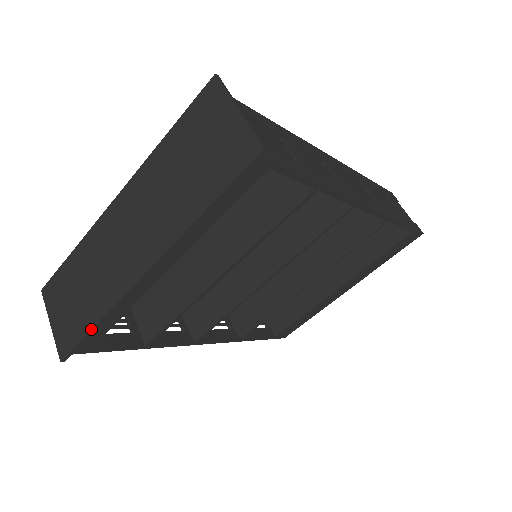
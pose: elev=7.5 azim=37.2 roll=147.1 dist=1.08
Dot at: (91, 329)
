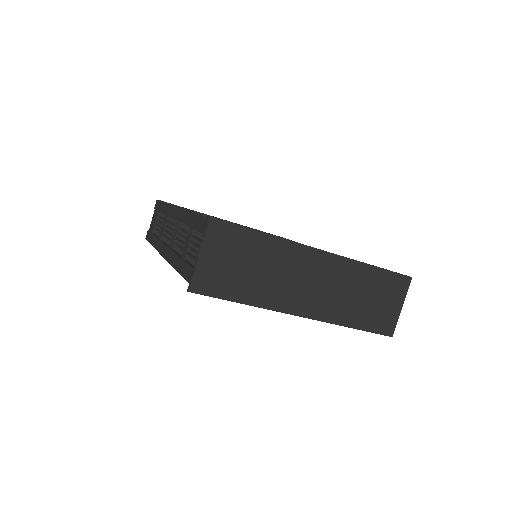
Dot at: (237, 302)
